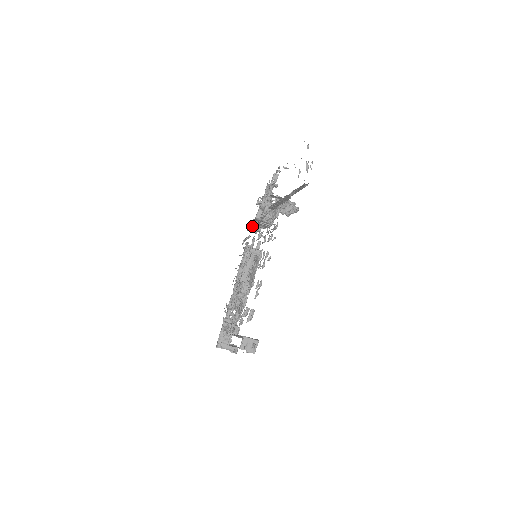
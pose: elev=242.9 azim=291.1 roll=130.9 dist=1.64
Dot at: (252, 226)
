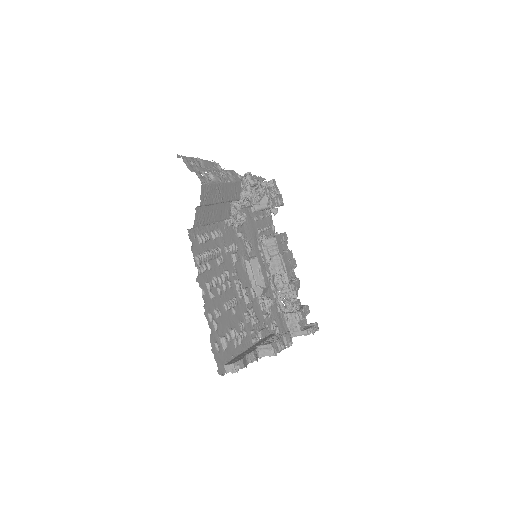
Dot at: (255, 221)
